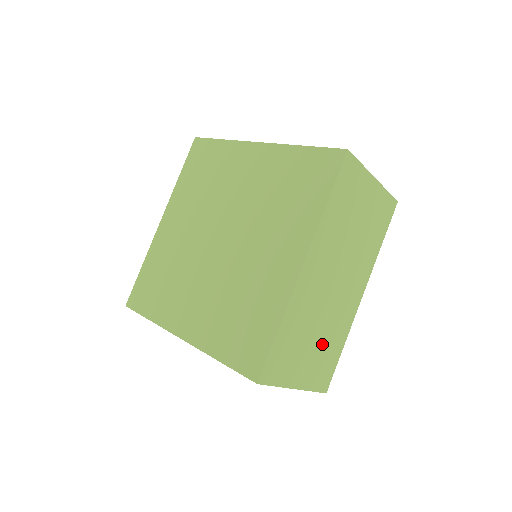
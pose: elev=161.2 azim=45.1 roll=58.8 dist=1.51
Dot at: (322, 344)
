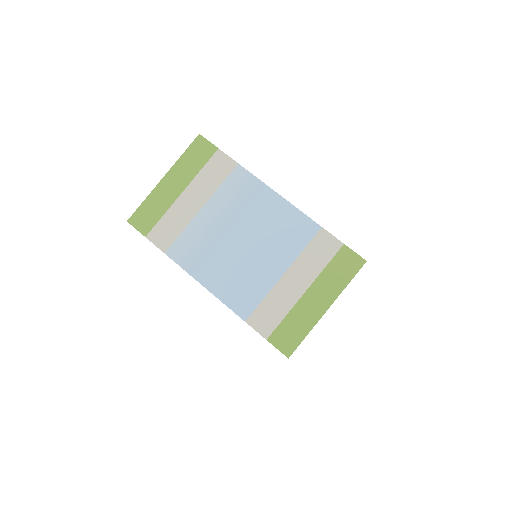
Dot at: occluded
